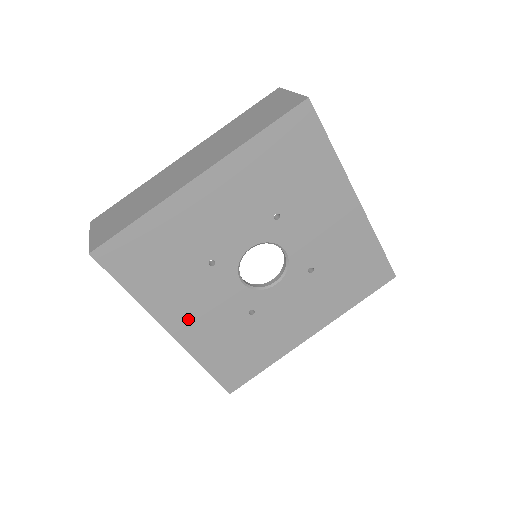
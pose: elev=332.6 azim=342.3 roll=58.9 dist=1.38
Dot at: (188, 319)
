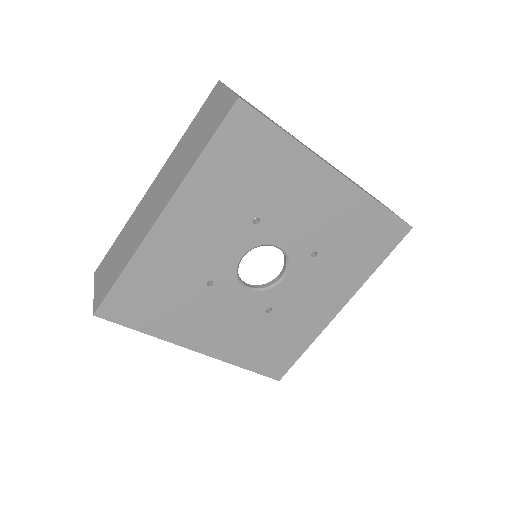
Dot at: (210, 335)
